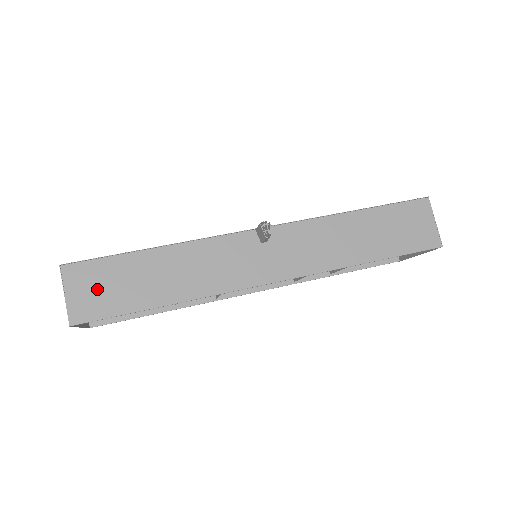
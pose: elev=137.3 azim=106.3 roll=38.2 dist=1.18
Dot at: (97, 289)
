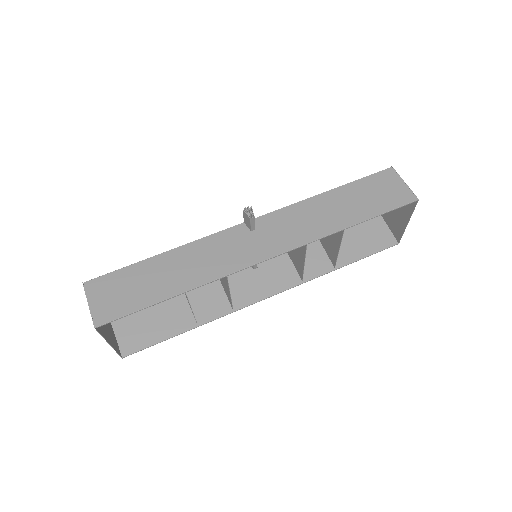
Dot at: (115, 294)
